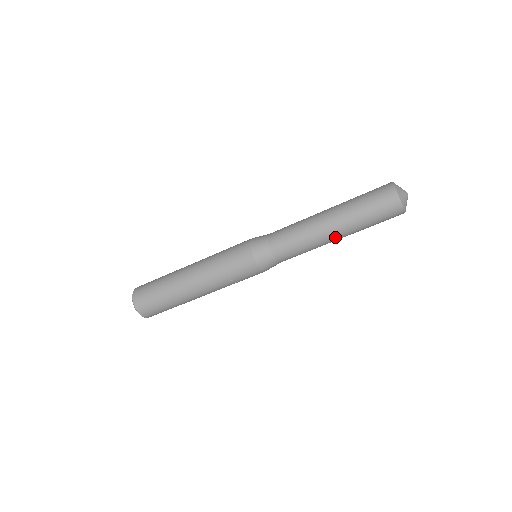
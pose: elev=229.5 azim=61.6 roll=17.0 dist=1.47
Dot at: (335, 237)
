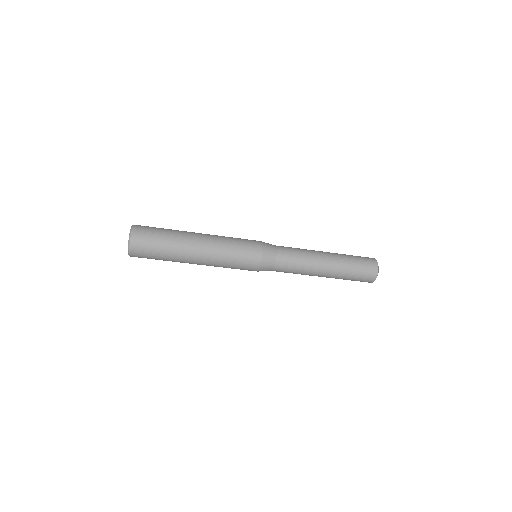
Dot at: (320, 276)
